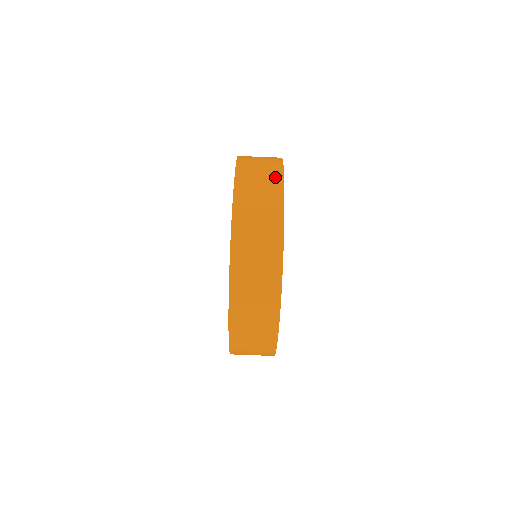
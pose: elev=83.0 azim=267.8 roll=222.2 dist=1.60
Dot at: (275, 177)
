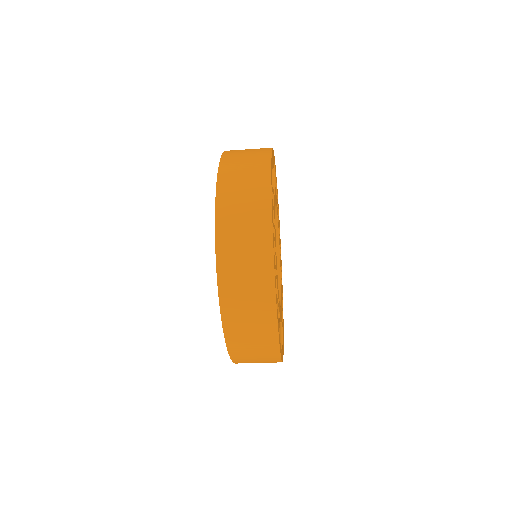
Dot at: (267, 325)
